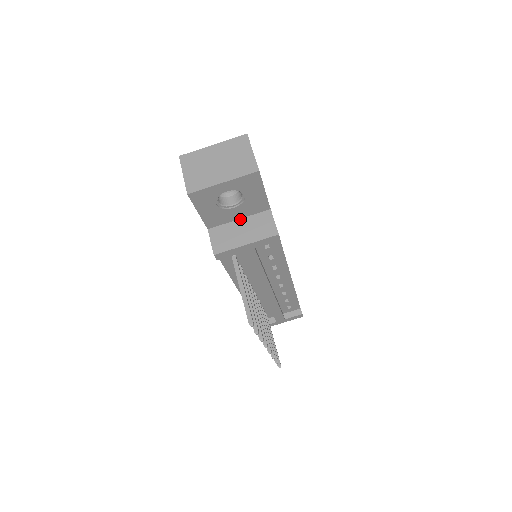
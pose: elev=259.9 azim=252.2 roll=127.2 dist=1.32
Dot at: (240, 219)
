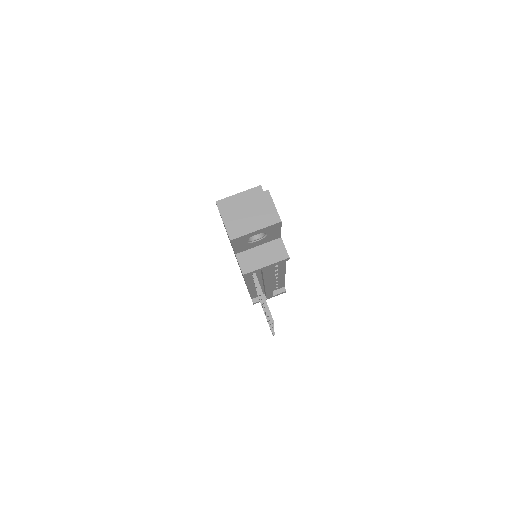
Dot at: (259, 246)
